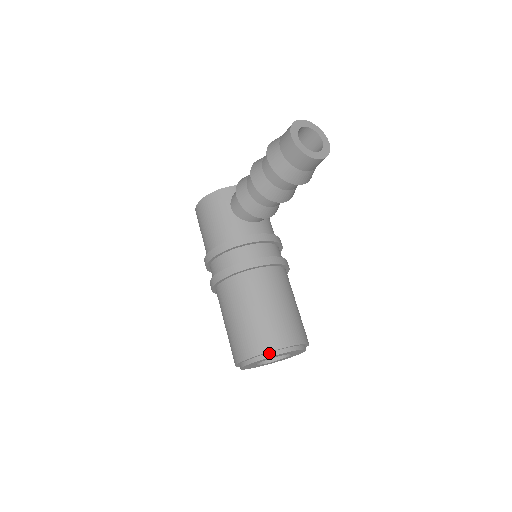
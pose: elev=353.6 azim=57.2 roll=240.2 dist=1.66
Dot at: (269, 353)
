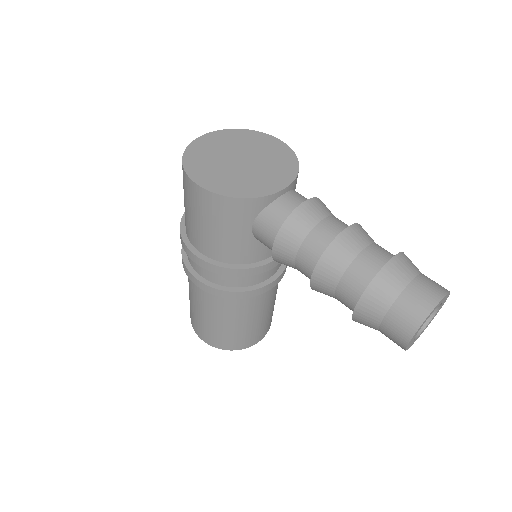
Dot at: occluded
